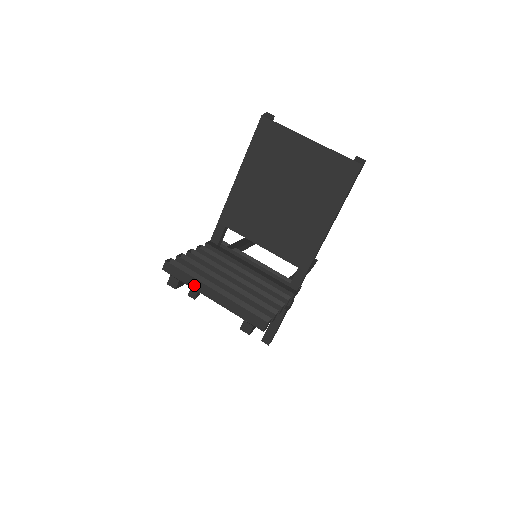
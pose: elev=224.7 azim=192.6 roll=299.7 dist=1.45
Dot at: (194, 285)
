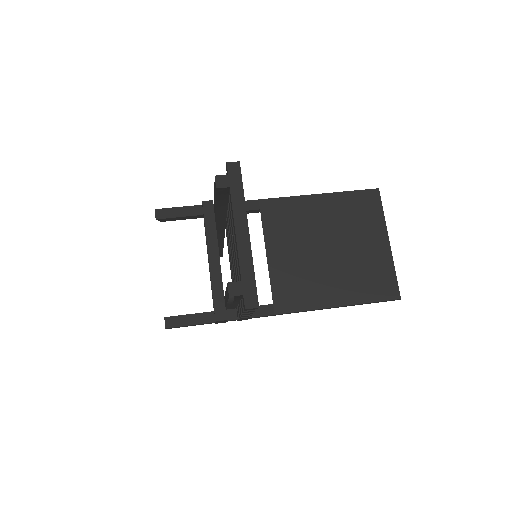
Dot at: (237, 206)
